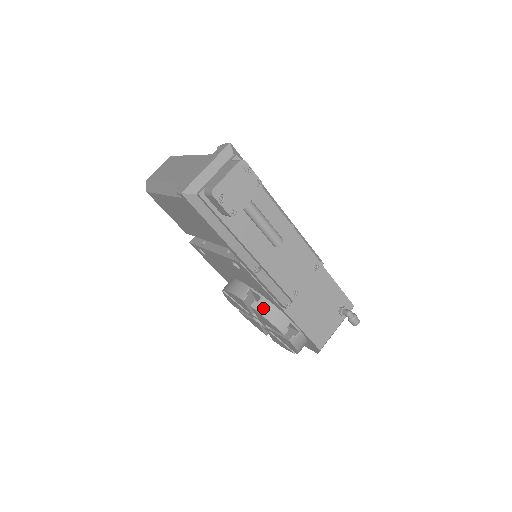
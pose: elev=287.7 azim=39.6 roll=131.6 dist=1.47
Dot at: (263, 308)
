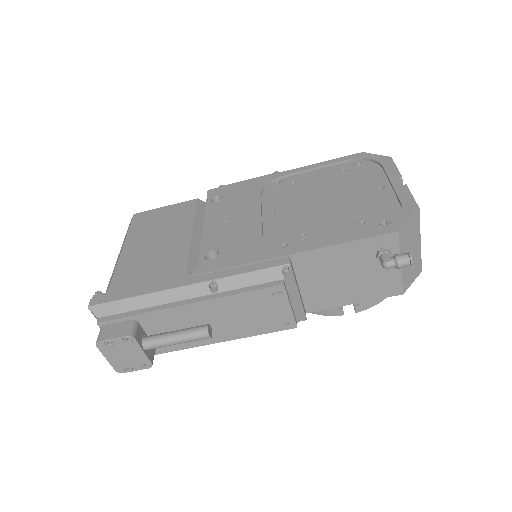
Dot at: occluded
